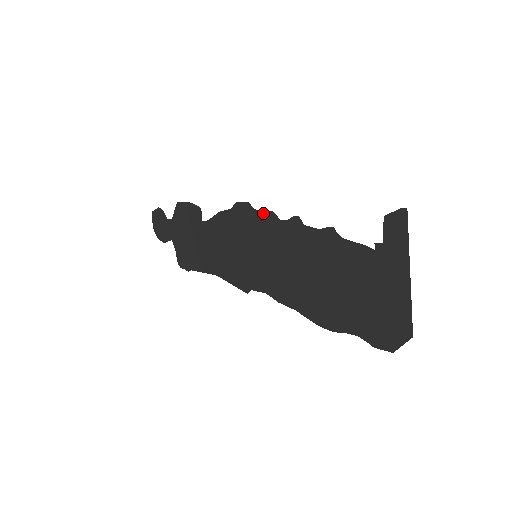
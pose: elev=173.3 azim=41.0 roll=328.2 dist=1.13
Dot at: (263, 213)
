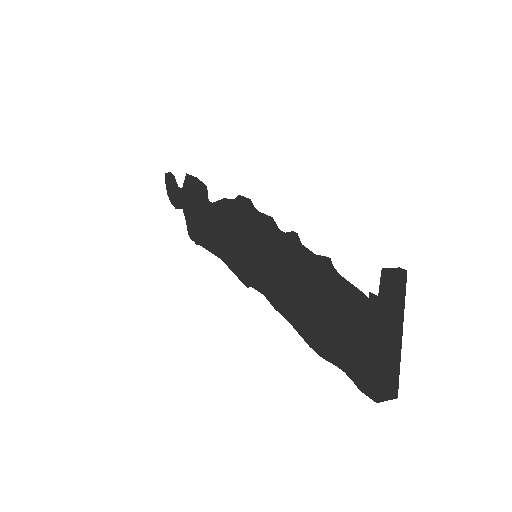
Dot at: (264, 216)
